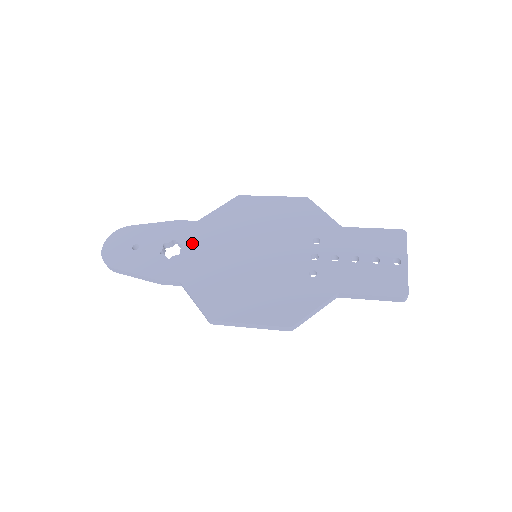
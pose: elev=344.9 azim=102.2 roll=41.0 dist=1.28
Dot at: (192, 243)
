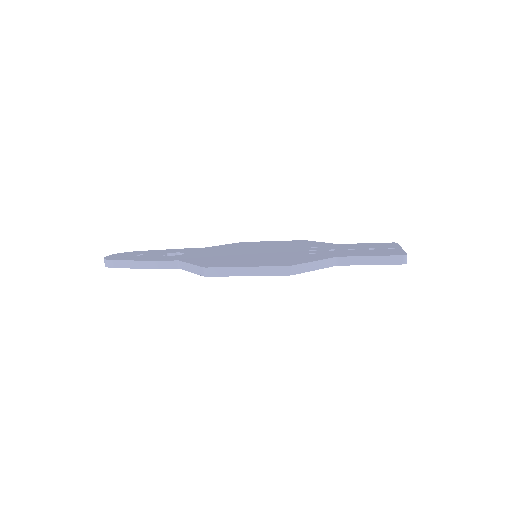
Dot at: (195, 252)
